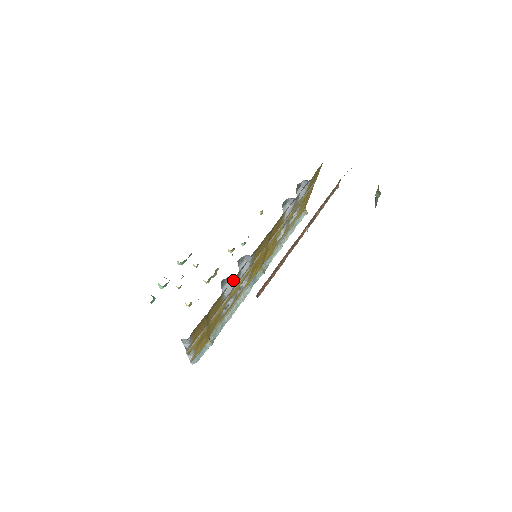
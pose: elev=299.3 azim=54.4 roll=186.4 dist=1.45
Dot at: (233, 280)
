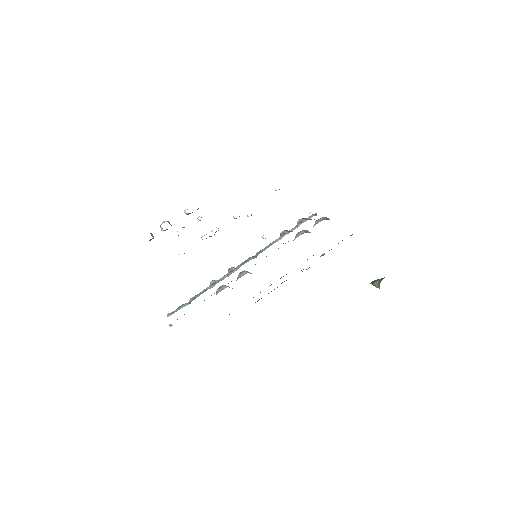
Dot at: (229, 287)
